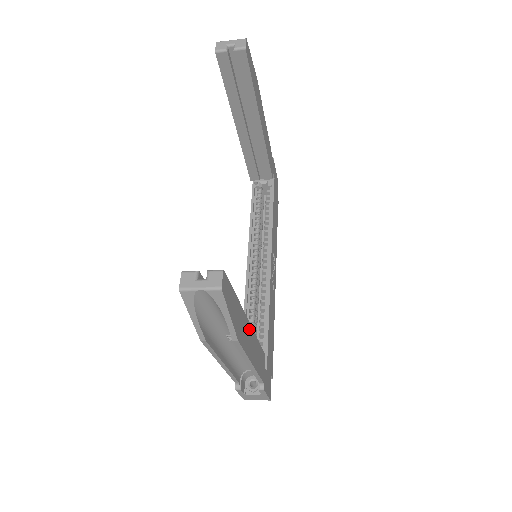
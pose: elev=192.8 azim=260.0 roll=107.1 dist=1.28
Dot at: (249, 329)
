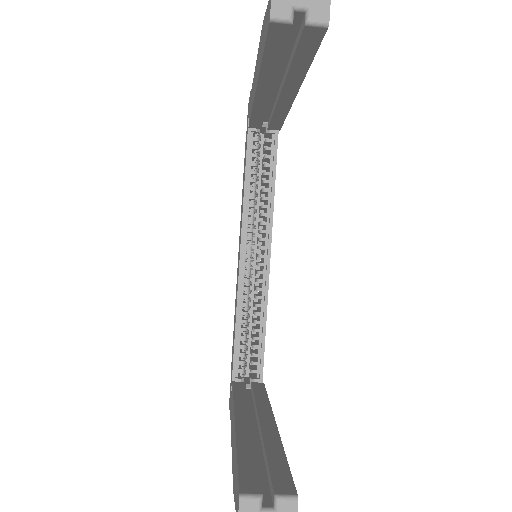
Dot at: occluded
